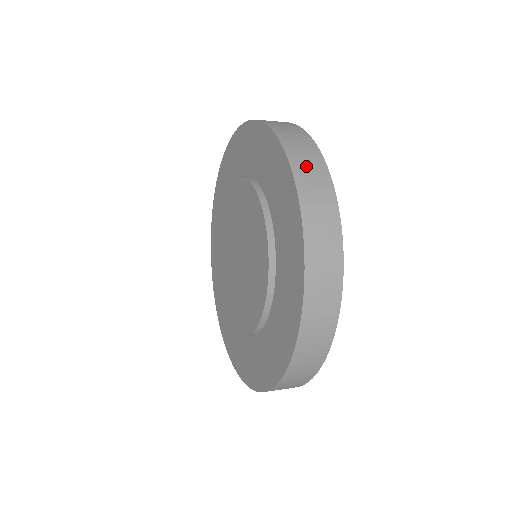
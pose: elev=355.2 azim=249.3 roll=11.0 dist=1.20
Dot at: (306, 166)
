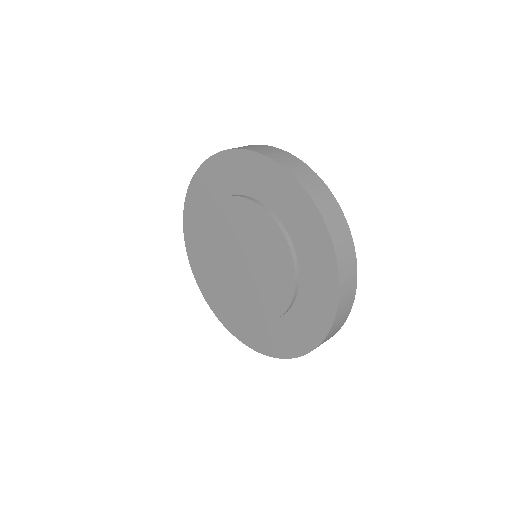
Dot at: (337, 325)
